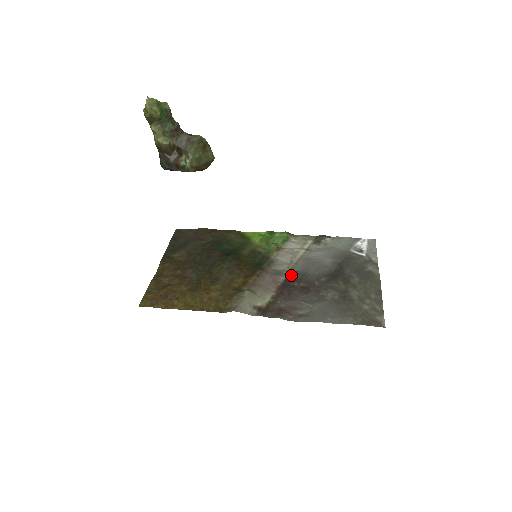
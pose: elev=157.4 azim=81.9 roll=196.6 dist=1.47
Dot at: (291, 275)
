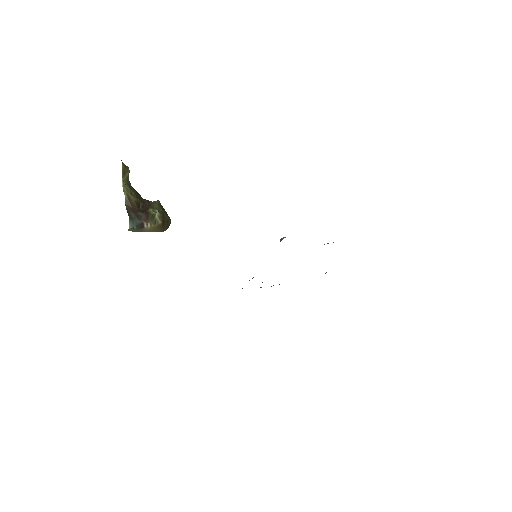
Dot at: occluded
